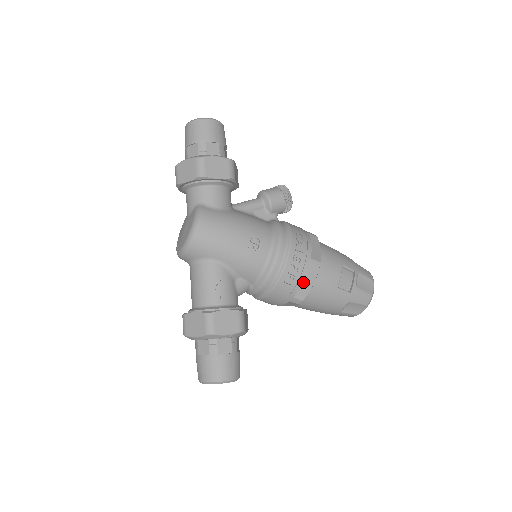
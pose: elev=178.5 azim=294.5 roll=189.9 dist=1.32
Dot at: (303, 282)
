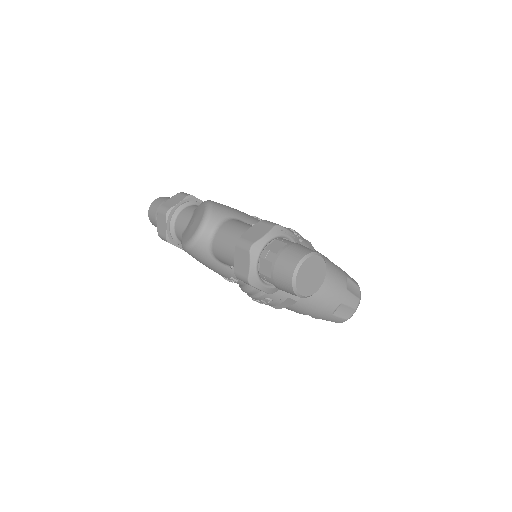
Dot at: occluded
